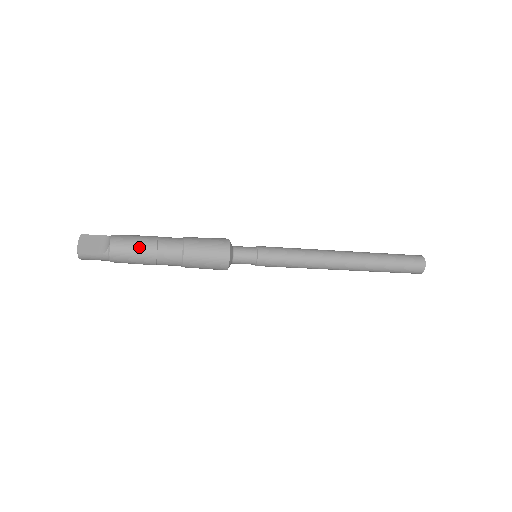
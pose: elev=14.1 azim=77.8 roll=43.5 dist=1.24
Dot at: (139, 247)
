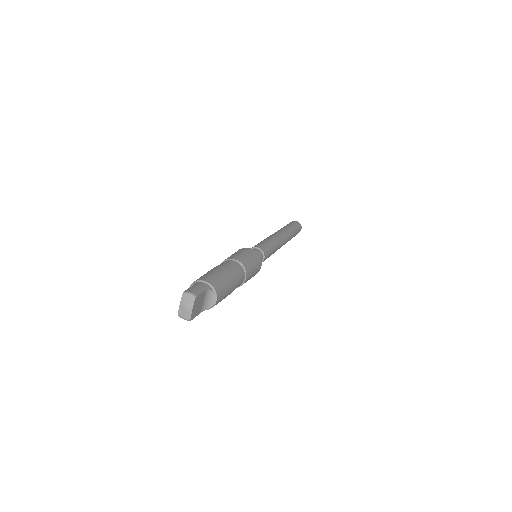
Dot at: occluded
